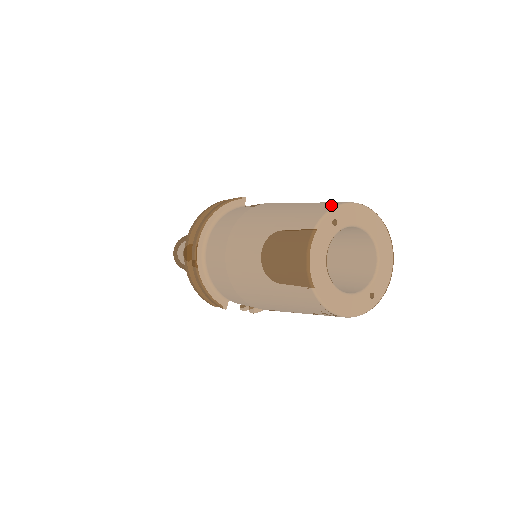
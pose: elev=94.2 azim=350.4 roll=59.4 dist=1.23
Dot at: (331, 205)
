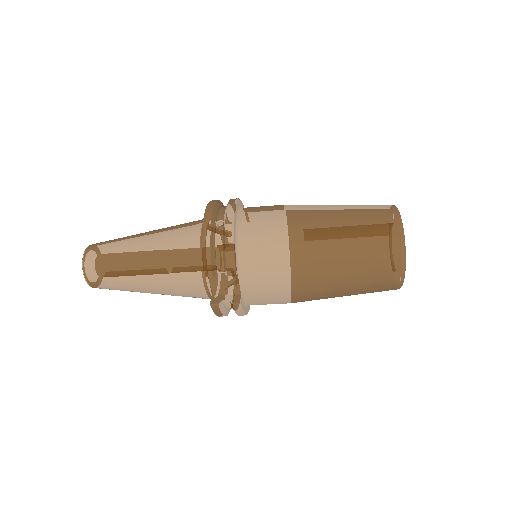
Dot at: occluded
